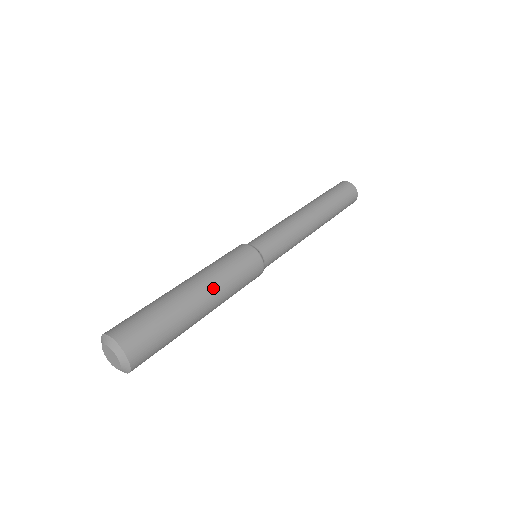
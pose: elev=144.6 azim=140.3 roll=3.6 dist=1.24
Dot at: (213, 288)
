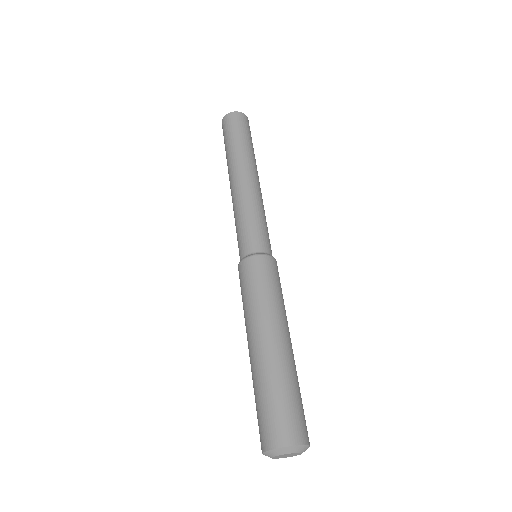
Dot at: (267, 323)
